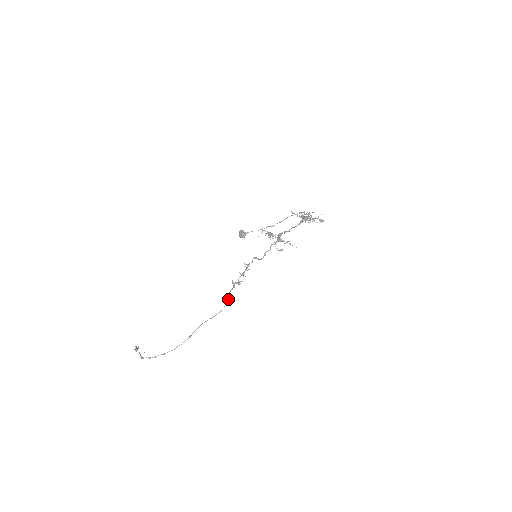
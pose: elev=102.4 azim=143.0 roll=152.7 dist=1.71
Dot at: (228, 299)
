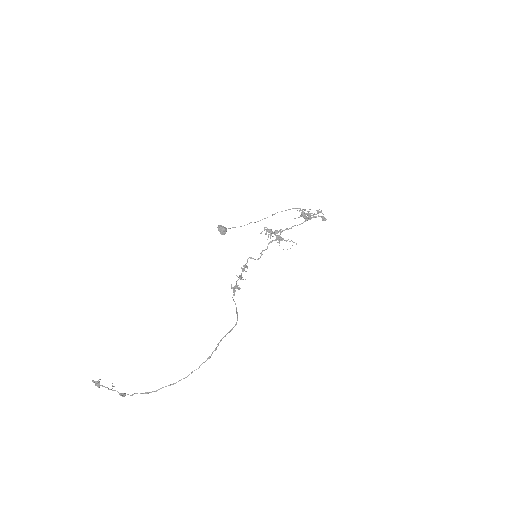
Dot at: (236, 307)
